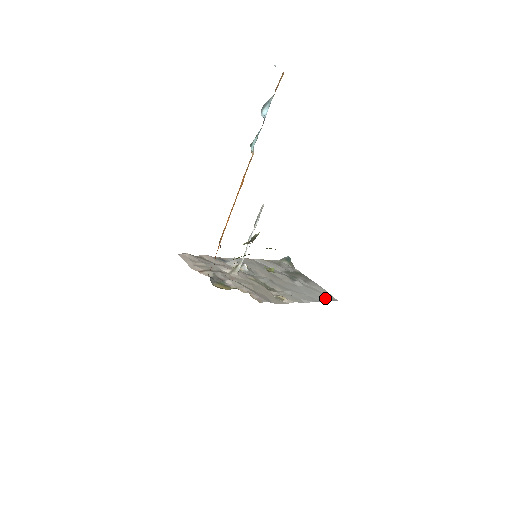
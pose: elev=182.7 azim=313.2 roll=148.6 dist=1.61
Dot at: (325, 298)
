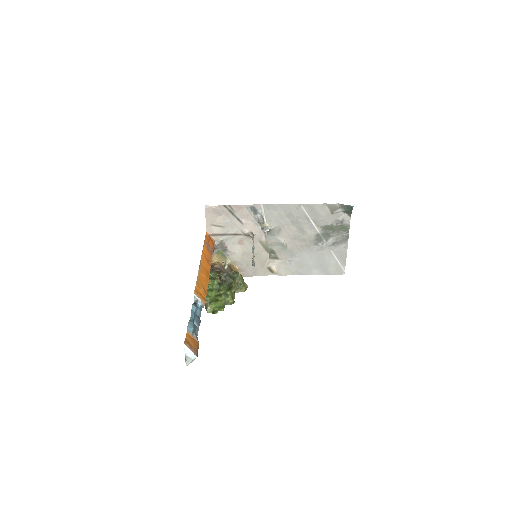
Dot at: (330, 270)
